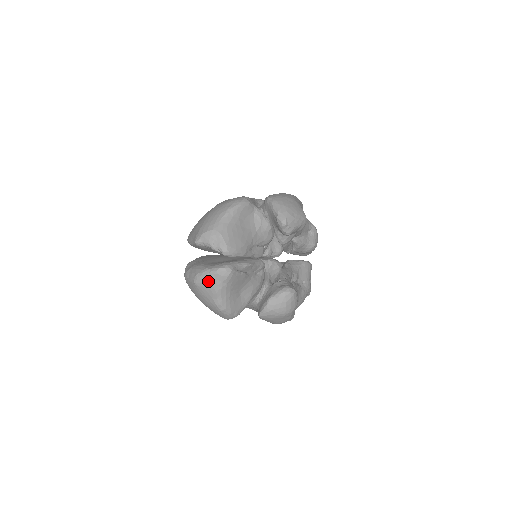
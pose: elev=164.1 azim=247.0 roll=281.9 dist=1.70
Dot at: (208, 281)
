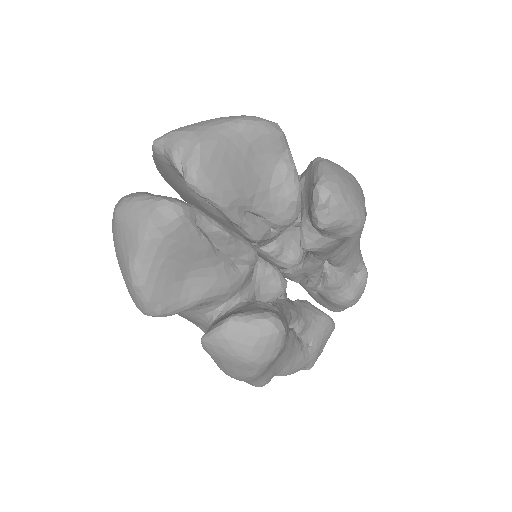
Dot at: (135, 215)
